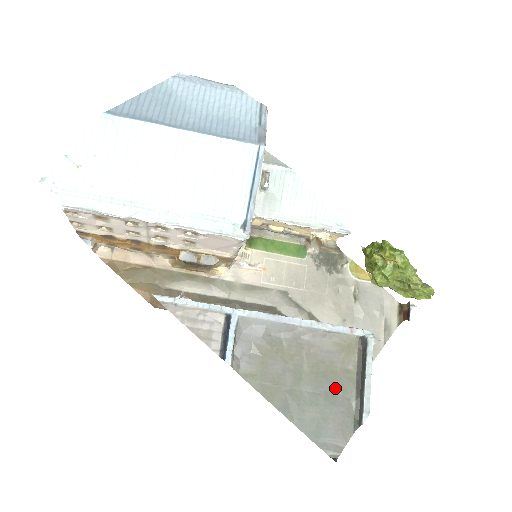
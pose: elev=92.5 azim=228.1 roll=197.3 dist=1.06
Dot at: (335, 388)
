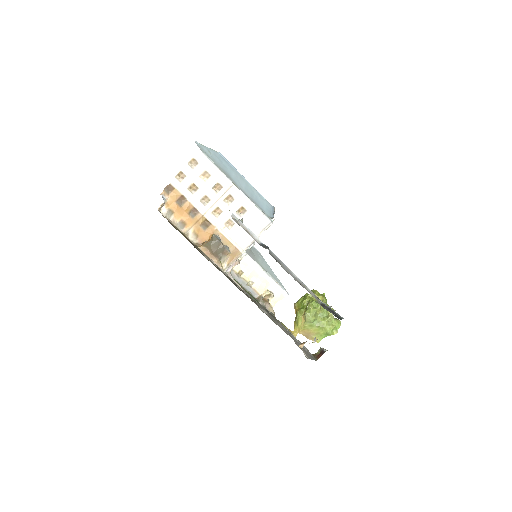
Dot at: occluded
